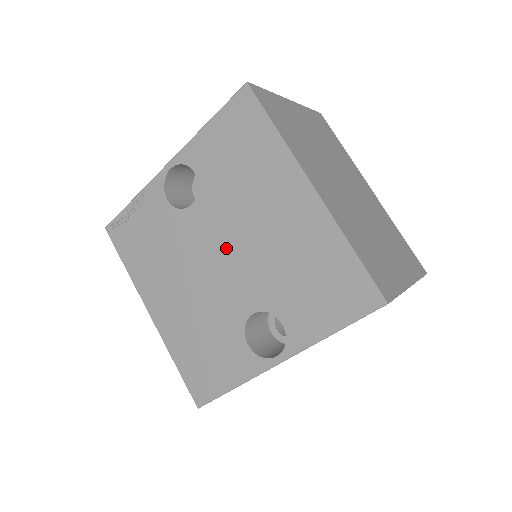
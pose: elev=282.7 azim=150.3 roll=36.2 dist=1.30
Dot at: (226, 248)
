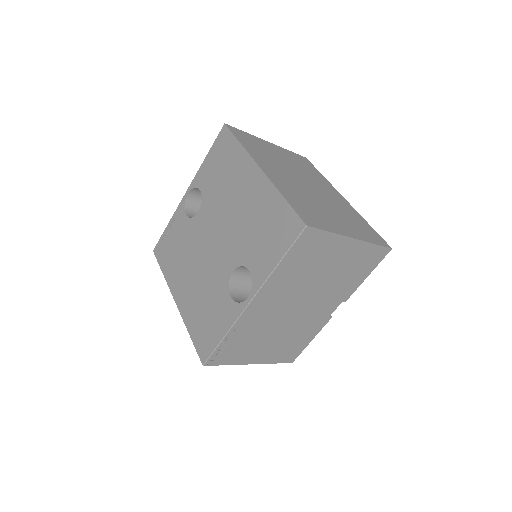
Dot at: (217, 231)
